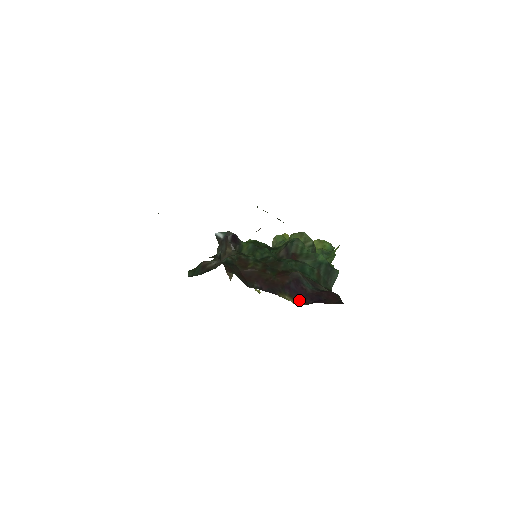
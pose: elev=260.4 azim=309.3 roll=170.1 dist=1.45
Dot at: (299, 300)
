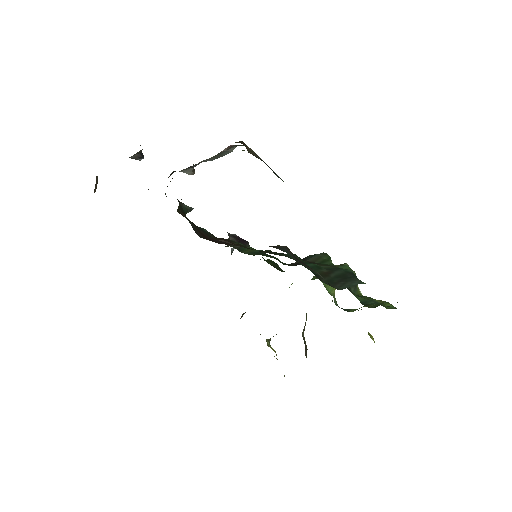
Dot at: occluded
